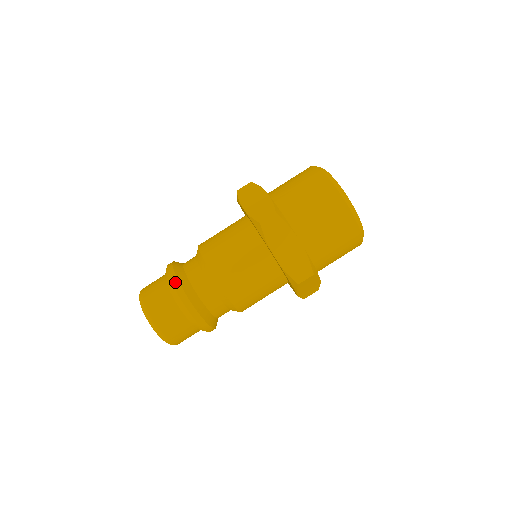
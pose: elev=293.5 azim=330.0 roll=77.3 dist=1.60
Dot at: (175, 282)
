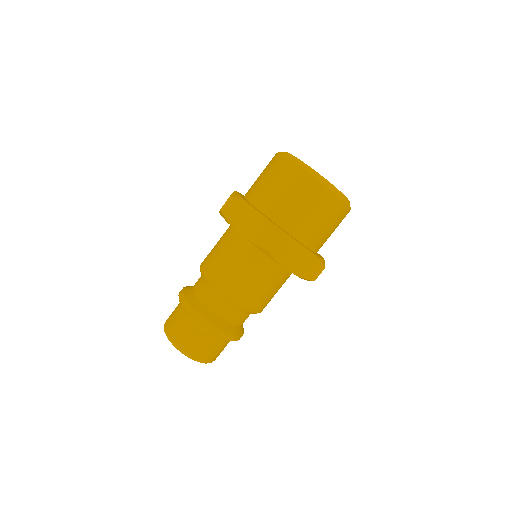
Dot at: (202, 321)
